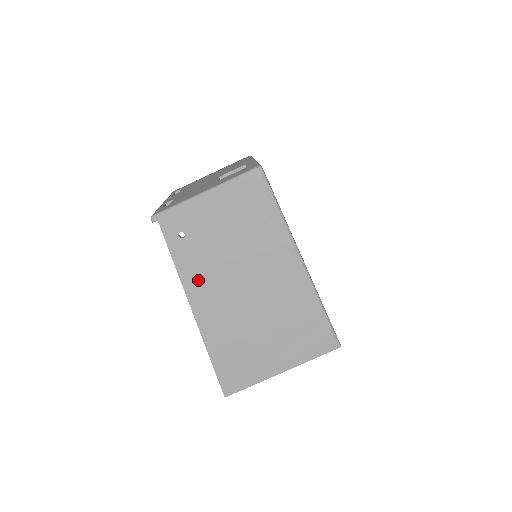
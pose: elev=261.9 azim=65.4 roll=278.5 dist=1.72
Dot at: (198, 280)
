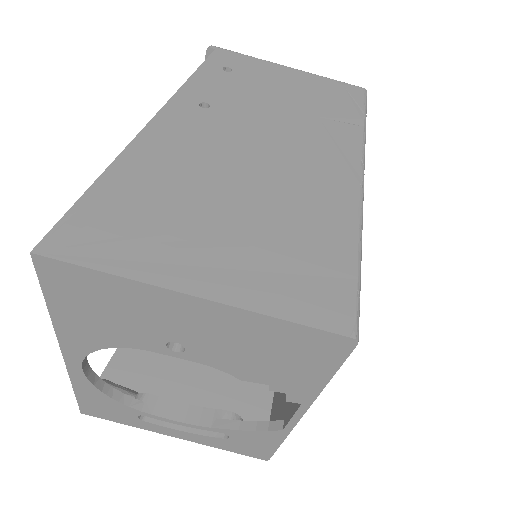
Dot at: (199, 106)
